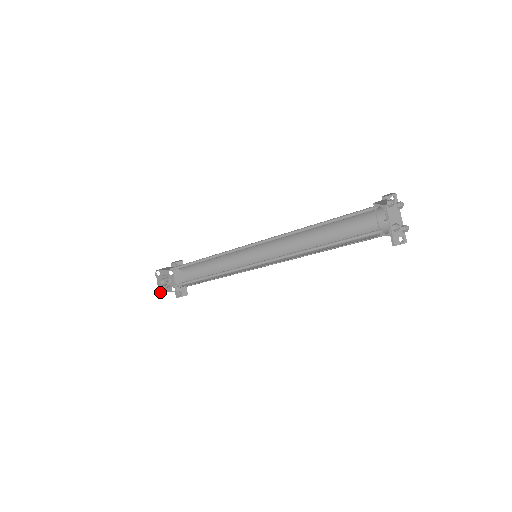
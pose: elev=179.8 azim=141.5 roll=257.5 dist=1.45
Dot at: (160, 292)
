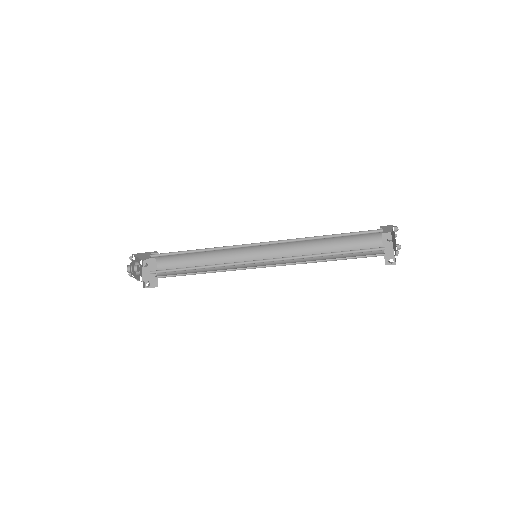
Dot at: (132, 276)
